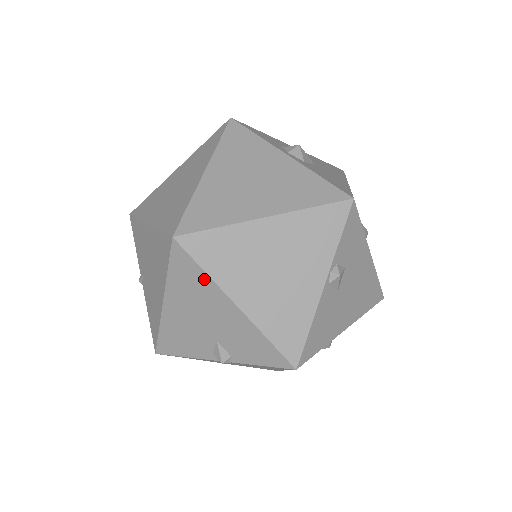
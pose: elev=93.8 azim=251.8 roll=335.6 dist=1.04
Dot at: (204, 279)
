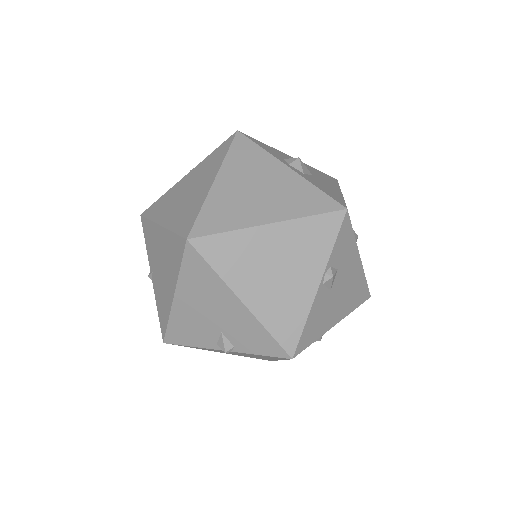
Dot at: (213, 277)
